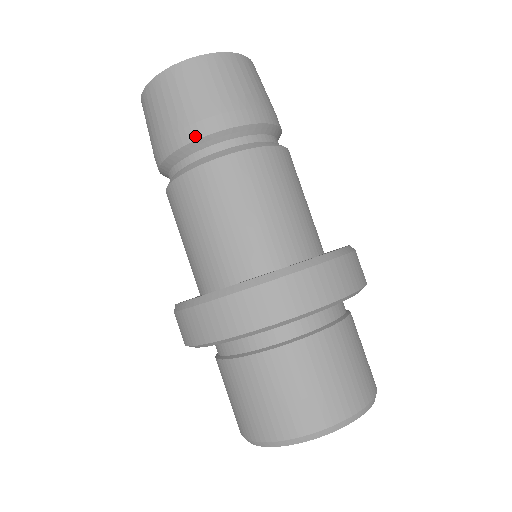
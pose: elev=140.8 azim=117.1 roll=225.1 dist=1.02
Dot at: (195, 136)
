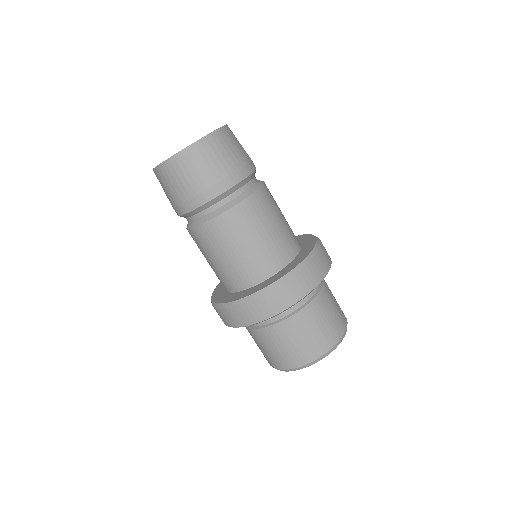
Dot at: (207, 199)
